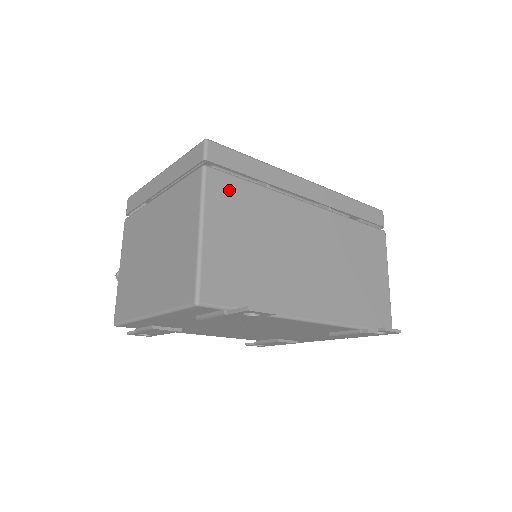
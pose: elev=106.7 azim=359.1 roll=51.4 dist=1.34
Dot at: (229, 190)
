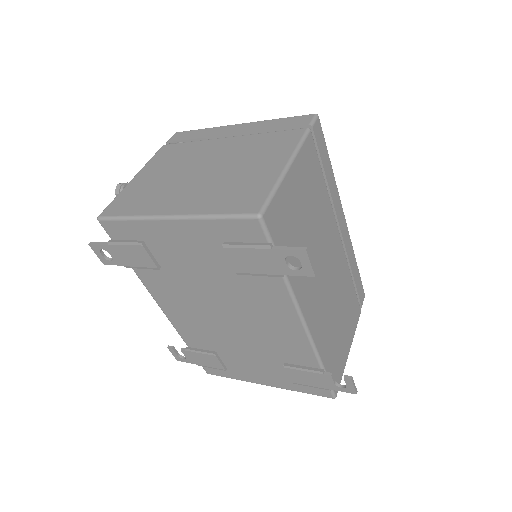
Dot at: (313, 163)
